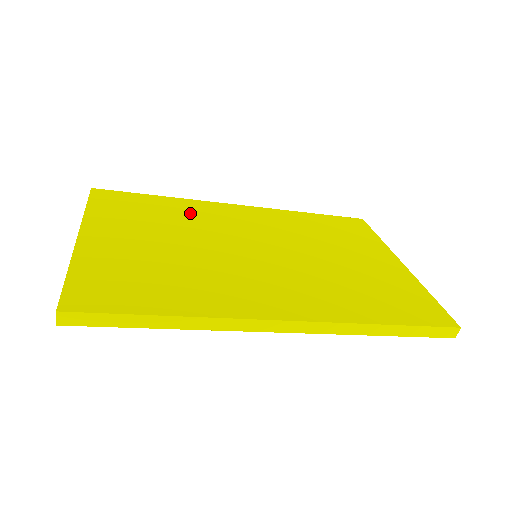
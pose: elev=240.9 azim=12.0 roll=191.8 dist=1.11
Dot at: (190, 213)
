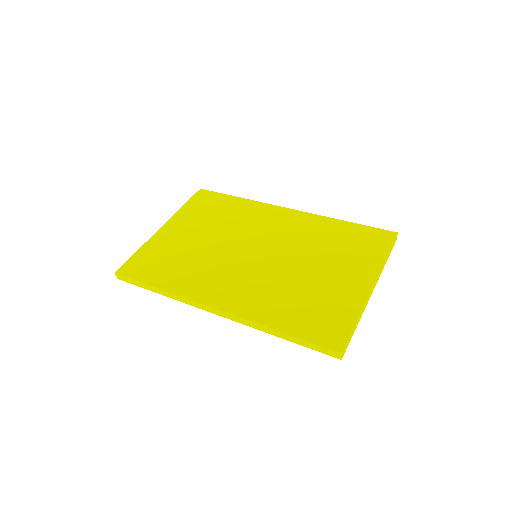
Dot at: (243, 214)
